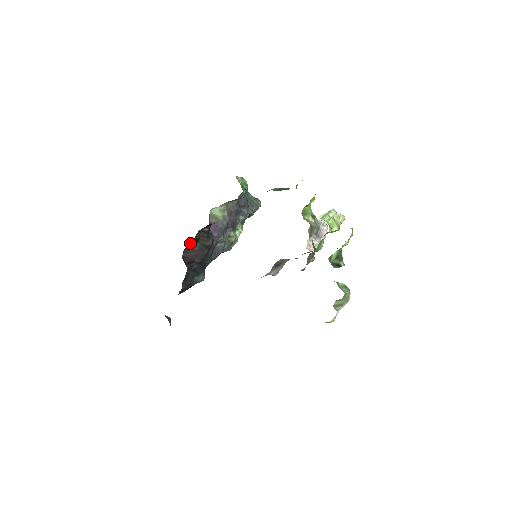
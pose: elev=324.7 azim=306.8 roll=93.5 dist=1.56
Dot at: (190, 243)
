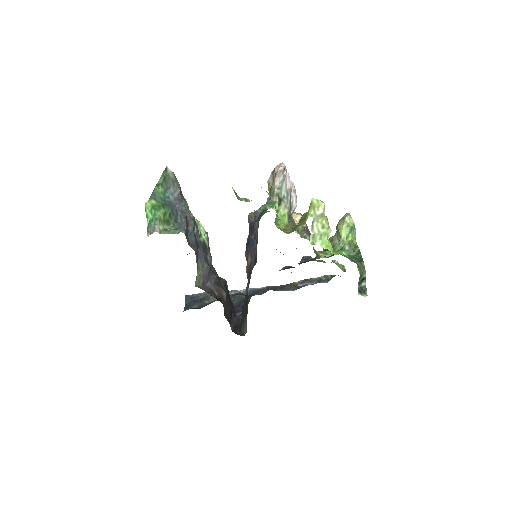
Dot at: occluded
